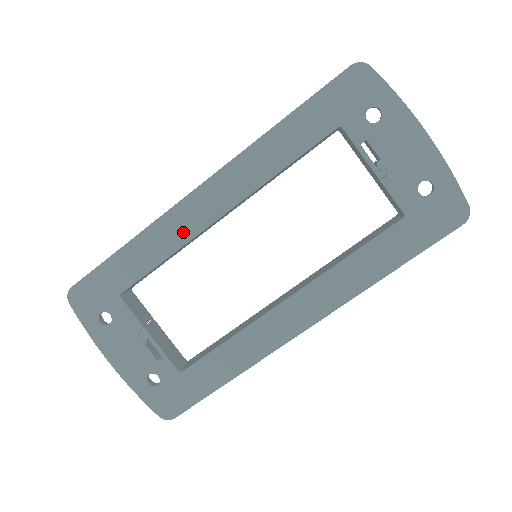
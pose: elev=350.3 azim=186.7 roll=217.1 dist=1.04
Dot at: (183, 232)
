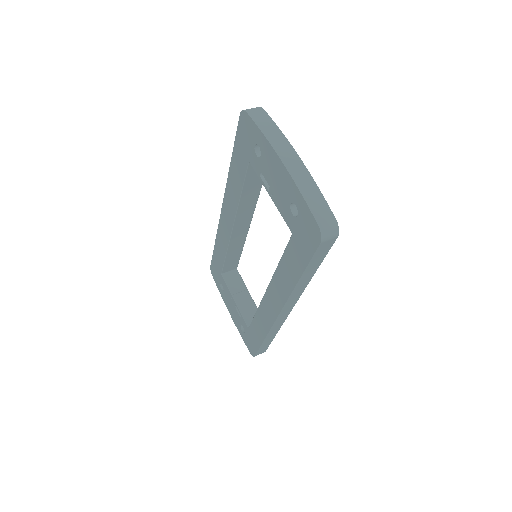
Dot at: (225, 238)
